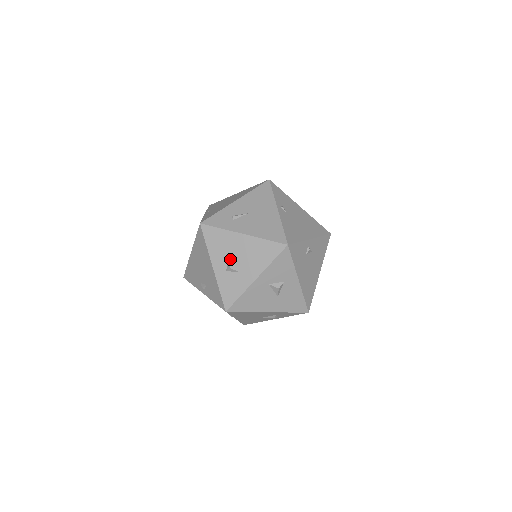
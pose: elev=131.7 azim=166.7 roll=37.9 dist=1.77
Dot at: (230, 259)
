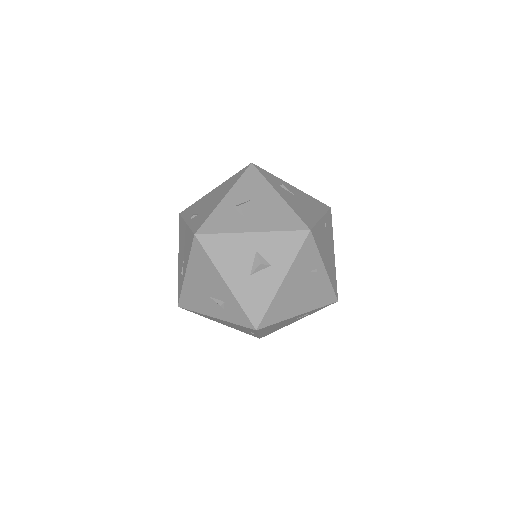
Dot at: (247, 201)
